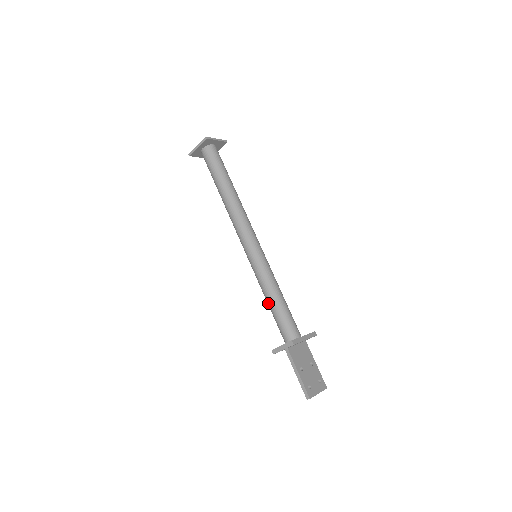
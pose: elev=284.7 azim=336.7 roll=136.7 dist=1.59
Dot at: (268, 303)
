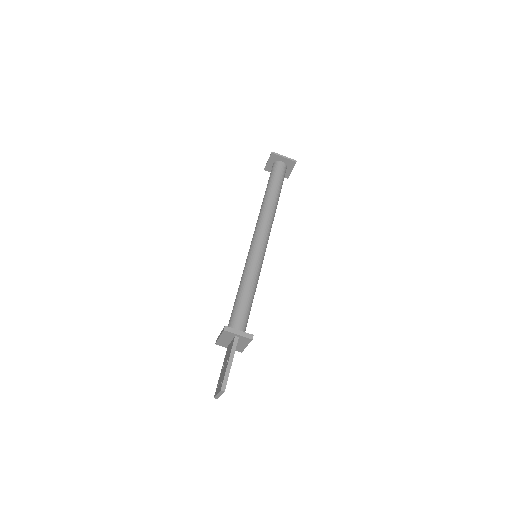
Dot at: (243, 293)
